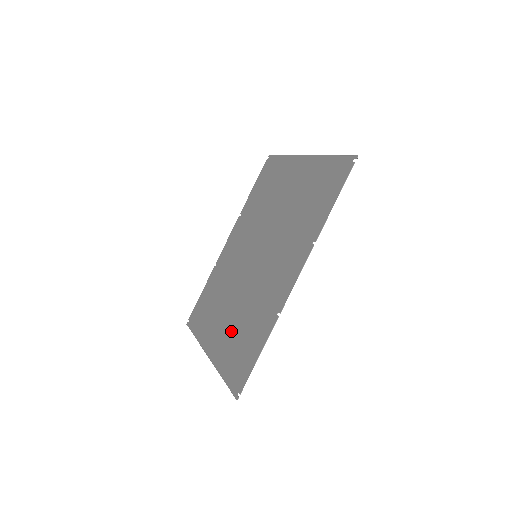
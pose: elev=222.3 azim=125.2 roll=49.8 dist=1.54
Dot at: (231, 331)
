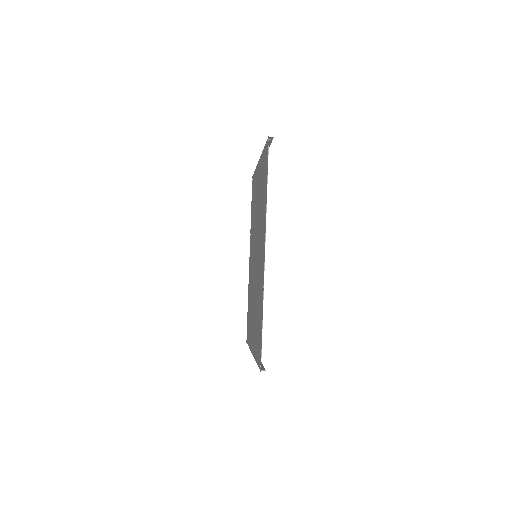
Dot at: (255, 323)
